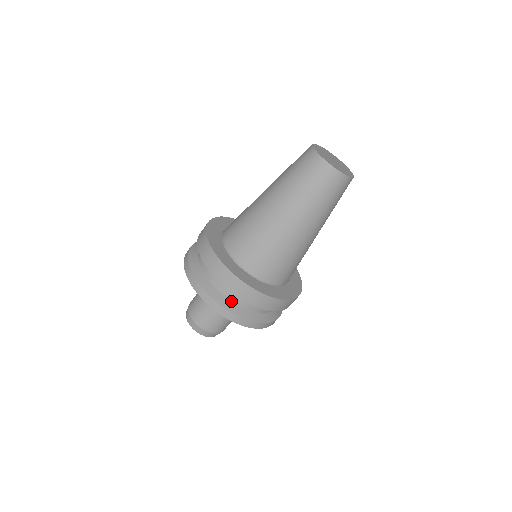
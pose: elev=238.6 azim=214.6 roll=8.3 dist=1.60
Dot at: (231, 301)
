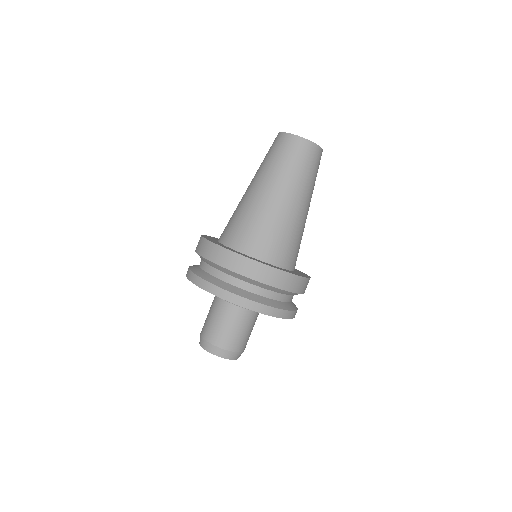
Dot at: (206, 272)
